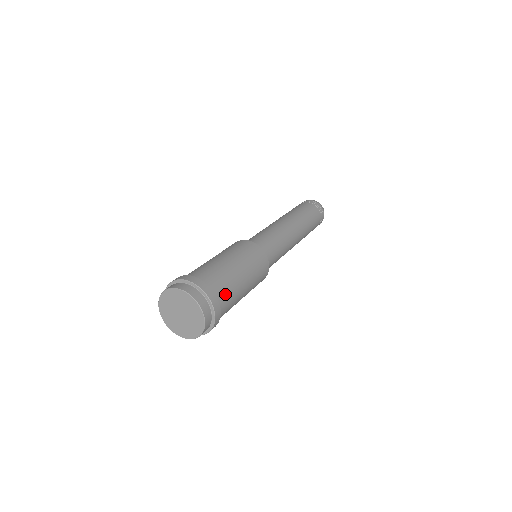
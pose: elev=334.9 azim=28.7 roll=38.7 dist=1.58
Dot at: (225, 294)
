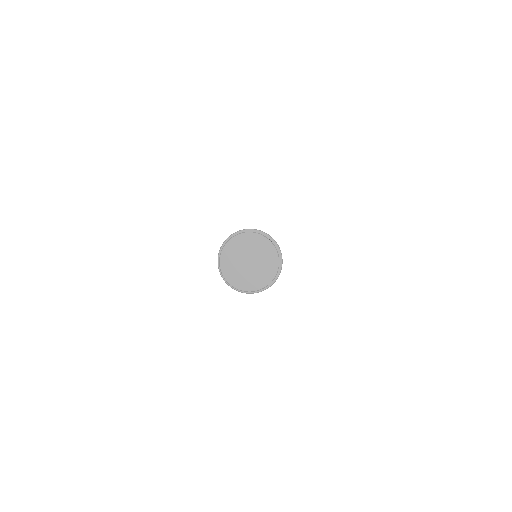
Dot at: occluded
